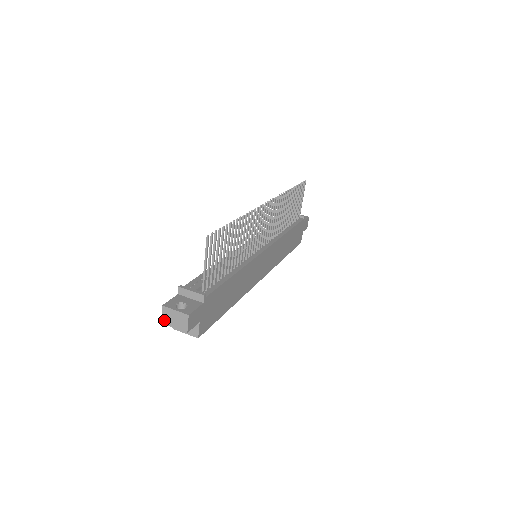
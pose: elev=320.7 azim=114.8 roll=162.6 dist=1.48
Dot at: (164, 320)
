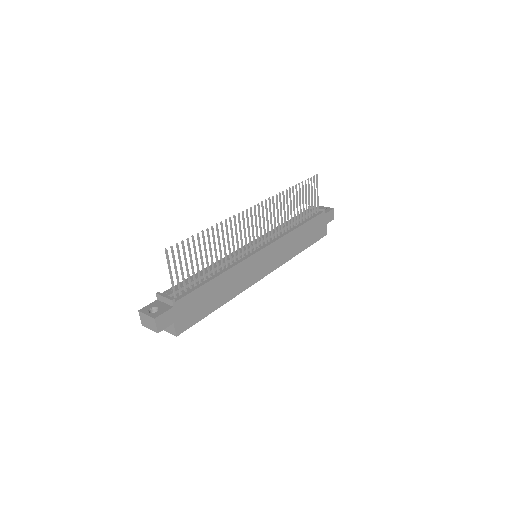
Dot at: (142, 322)
